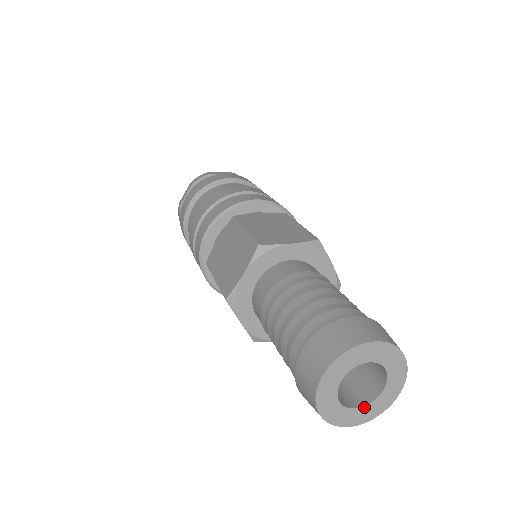
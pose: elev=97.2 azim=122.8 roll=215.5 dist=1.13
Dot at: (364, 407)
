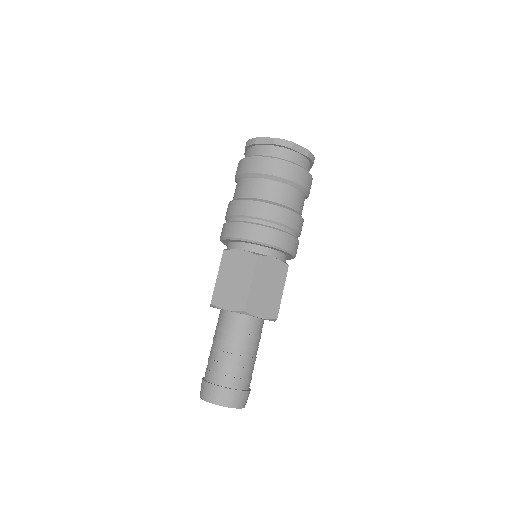
Dot at: occluded
